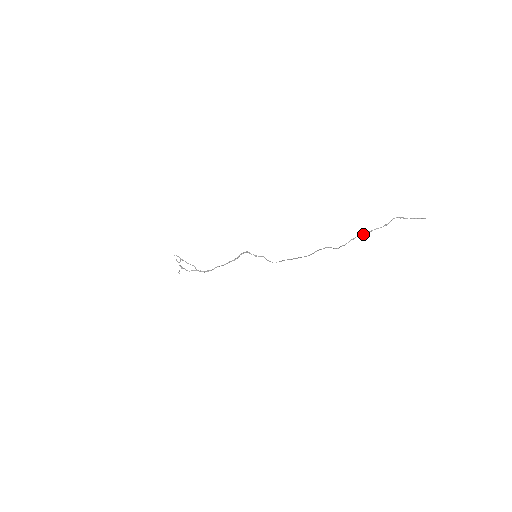
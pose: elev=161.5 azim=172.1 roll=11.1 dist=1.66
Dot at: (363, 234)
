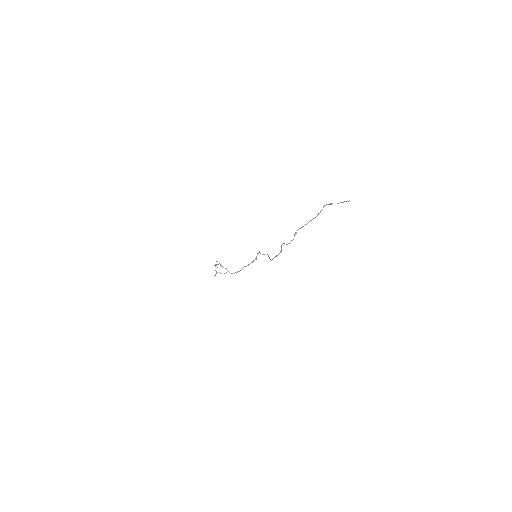
Dot at: (302, 227)
